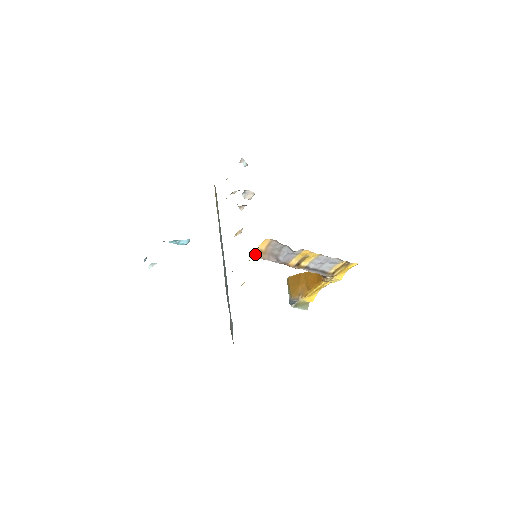
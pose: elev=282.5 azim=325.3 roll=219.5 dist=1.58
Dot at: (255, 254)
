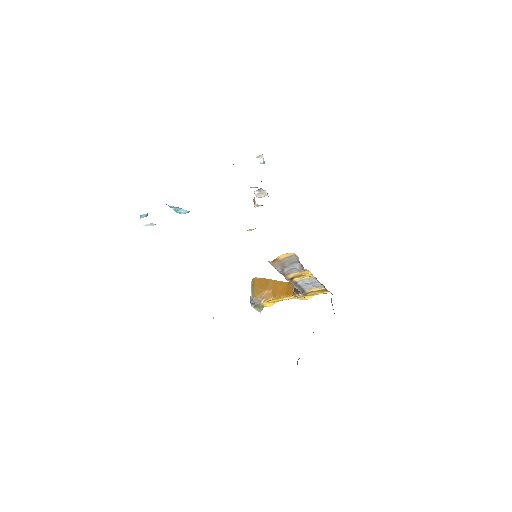
Dot at: (273, 260)
